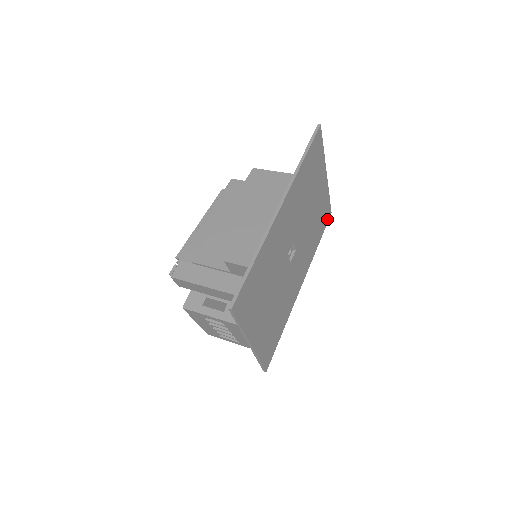
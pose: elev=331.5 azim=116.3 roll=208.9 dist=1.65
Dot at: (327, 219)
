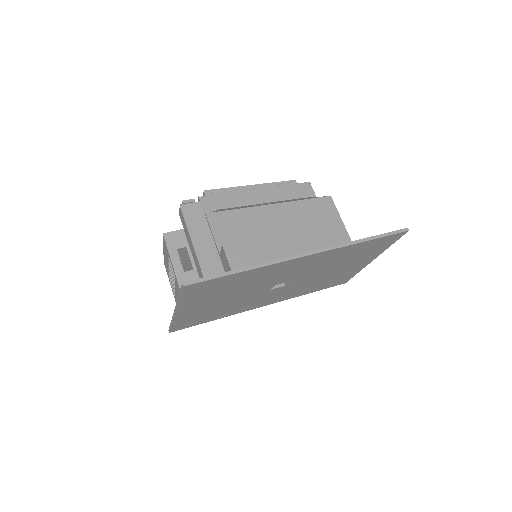
Dot at: (337, 284)
